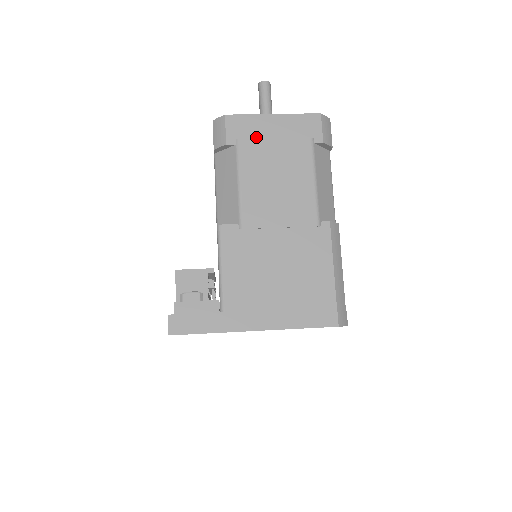
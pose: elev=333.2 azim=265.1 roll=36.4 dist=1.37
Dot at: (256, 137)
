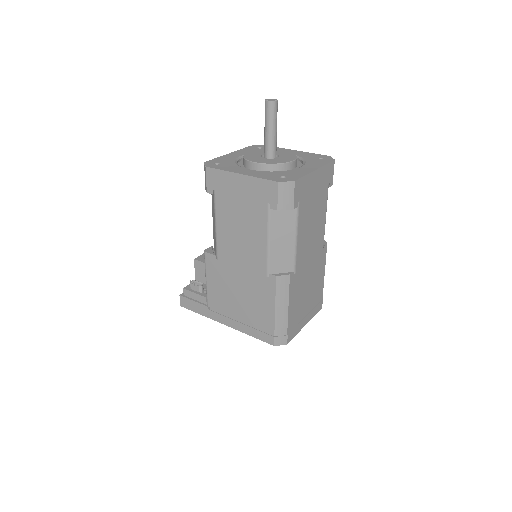
Dot at: (227, 192)
